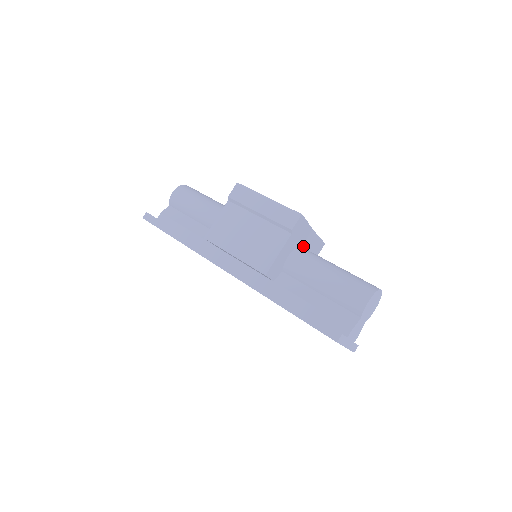
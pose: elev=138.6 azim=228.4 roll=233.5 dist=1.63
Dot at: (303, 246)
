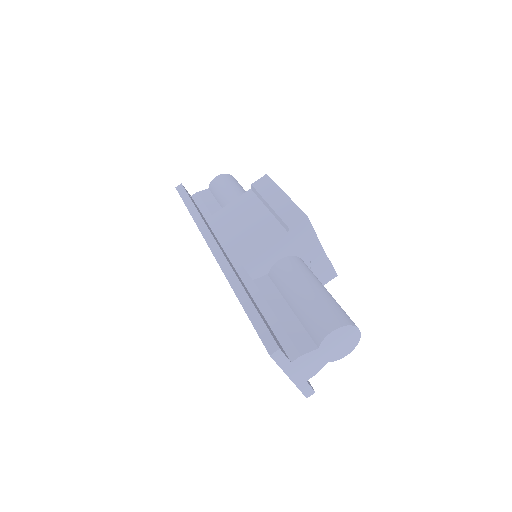
Dot at: (304, 260)
